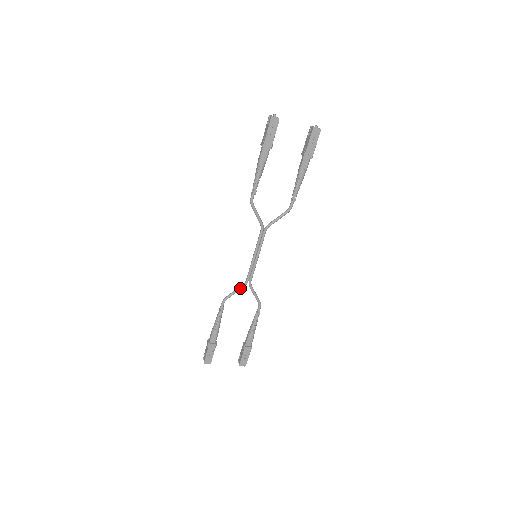
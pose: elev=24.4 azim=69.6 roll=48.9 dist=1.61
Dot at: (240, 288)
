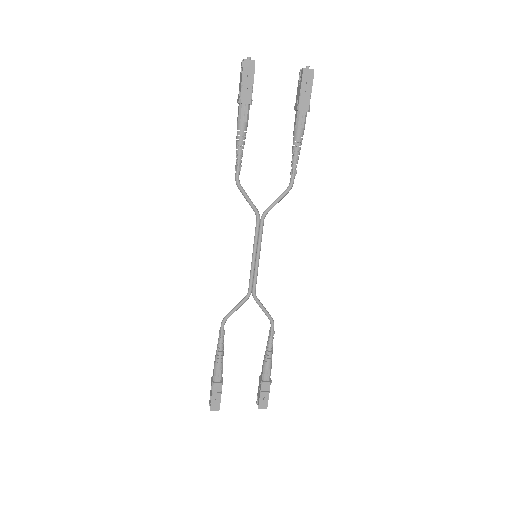
Dot at: (242, 302)
